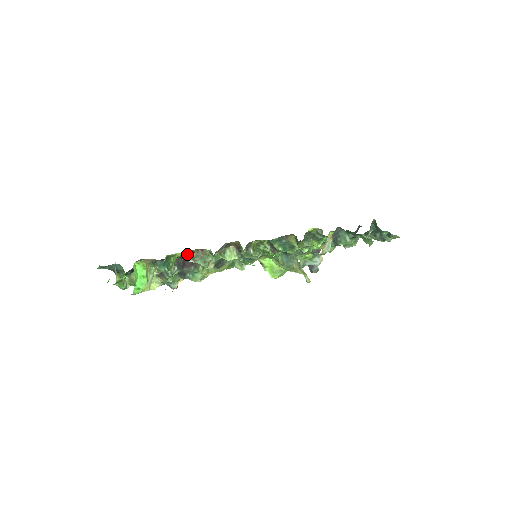
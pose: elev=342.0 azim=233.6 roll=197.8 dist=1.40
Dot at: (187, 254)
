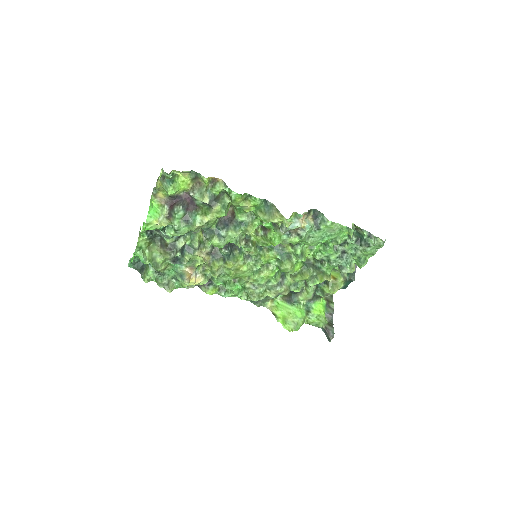
Dot at: (189, 190)
